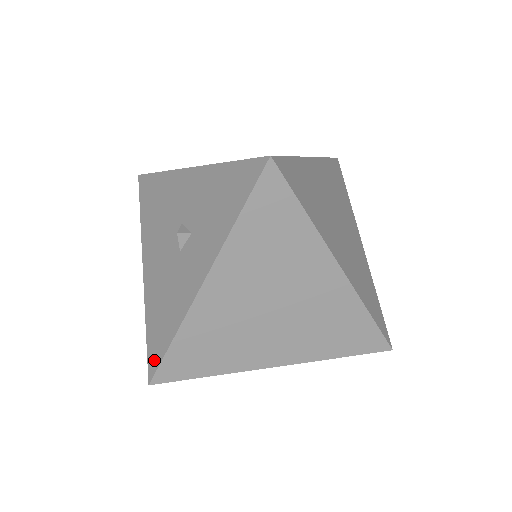
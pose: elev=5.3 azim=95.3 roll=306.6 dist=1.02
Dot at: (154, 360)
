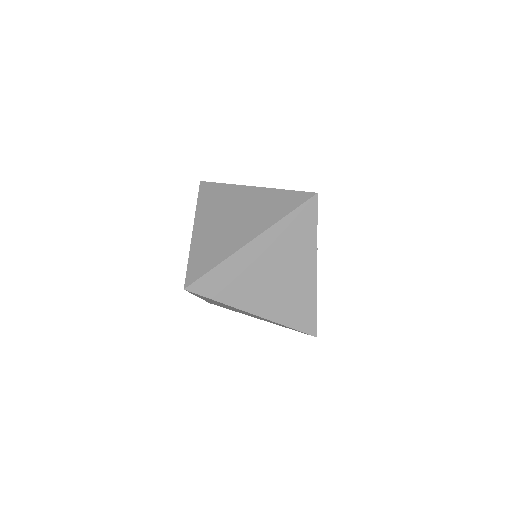
Dot at: occluded
